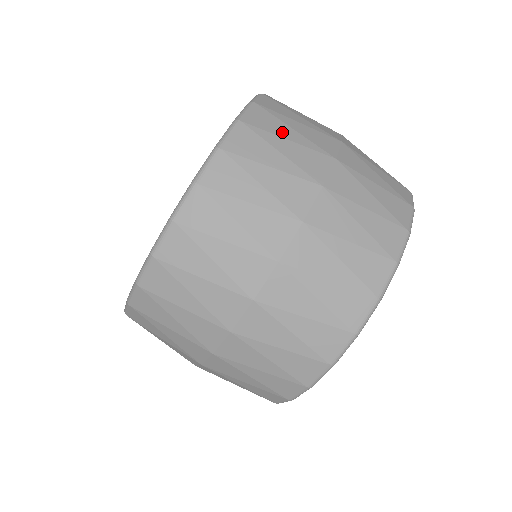
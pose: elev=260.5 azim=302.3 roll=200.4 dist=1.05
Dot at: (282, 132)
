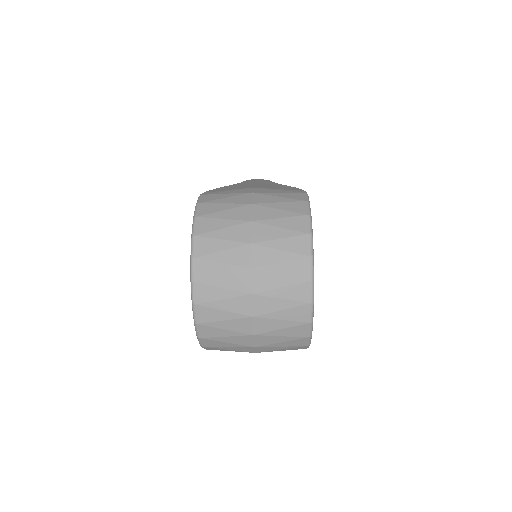
Dot at: (216, 272)
